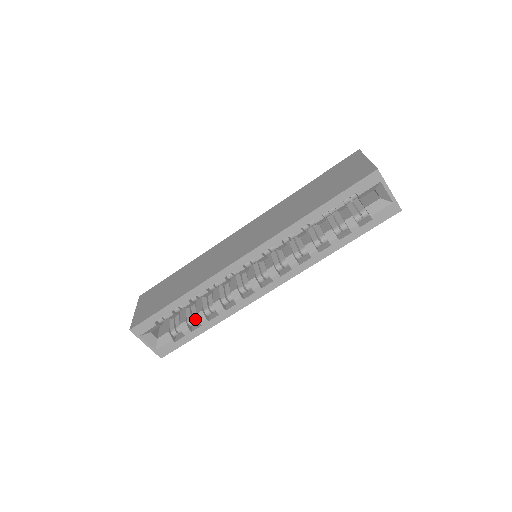
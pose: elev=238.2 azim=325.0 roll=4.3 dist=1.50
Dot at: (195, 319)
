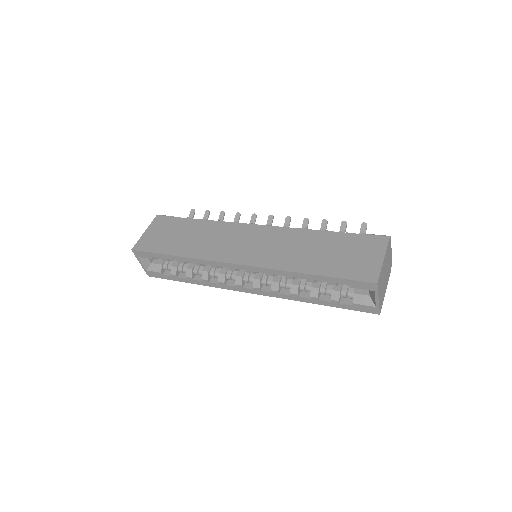
Dot at: (184, 270)
